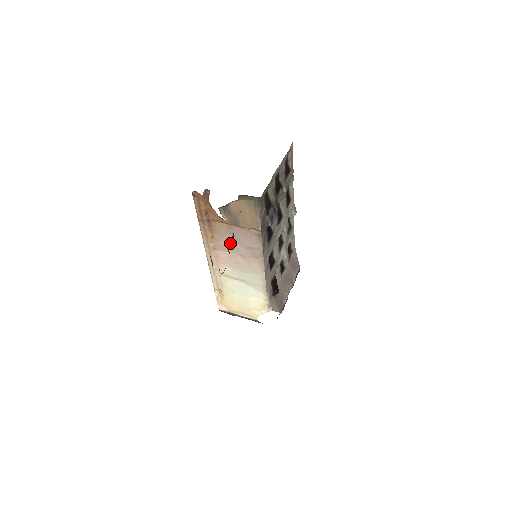
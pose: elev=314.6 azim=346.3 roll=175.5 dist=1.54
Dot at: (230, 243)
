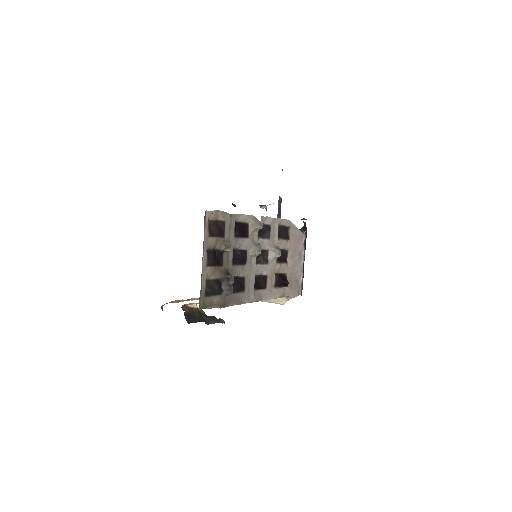
Dot at: occluded
